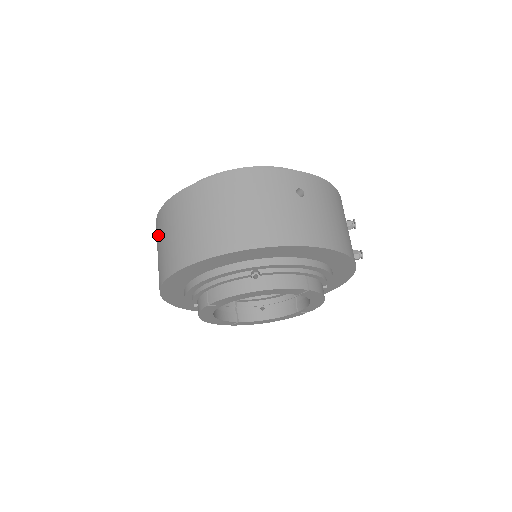
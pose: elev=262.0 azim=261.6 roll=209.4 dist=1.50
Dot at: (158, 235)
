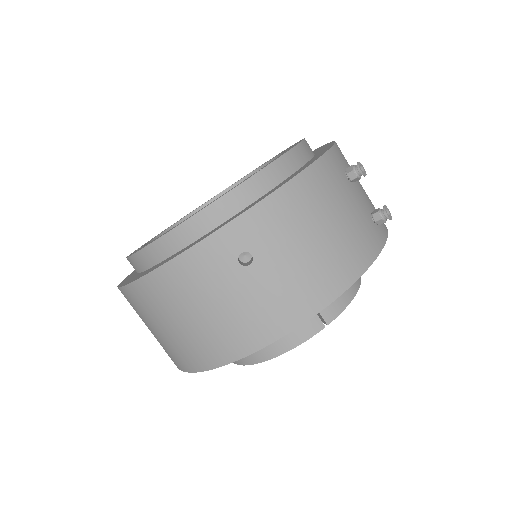
Dot at: occluded
